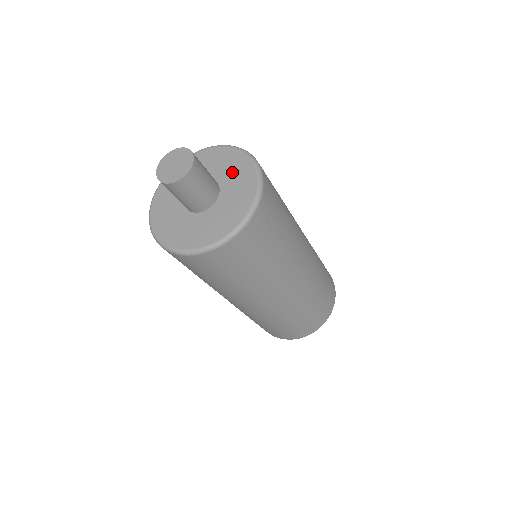
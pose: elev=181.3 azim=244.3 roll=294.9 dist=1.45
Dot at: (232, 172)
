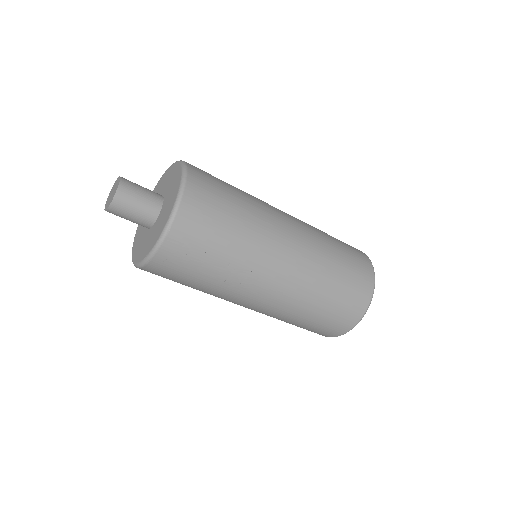
Dot at: (166, 208)
